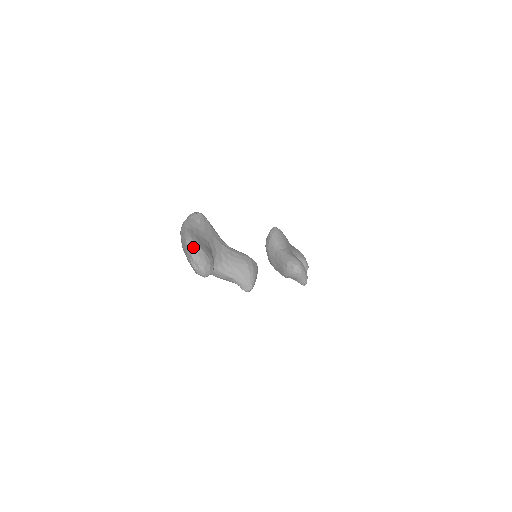
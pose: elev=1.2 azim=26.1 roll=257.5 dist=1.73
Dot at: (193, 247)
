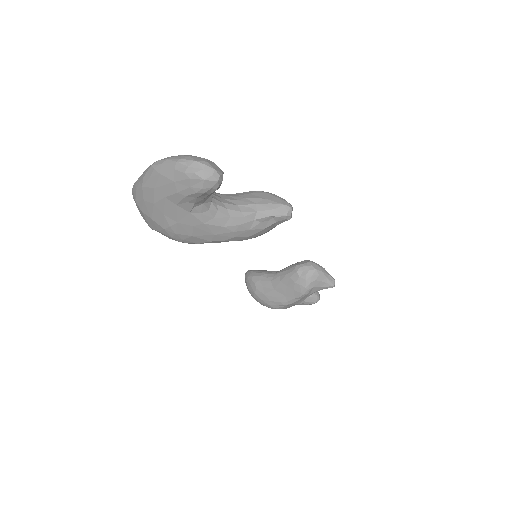
Dot at: (169, 157)
